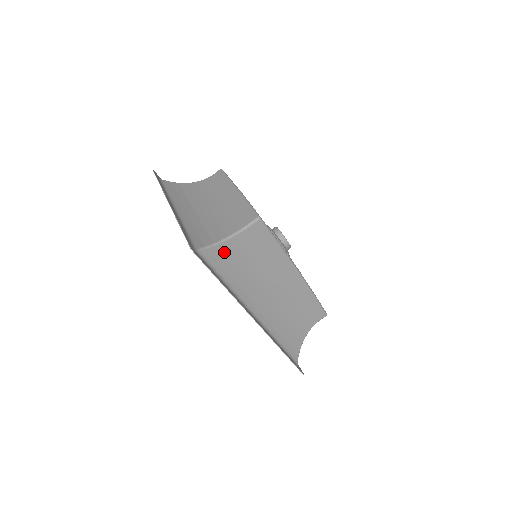
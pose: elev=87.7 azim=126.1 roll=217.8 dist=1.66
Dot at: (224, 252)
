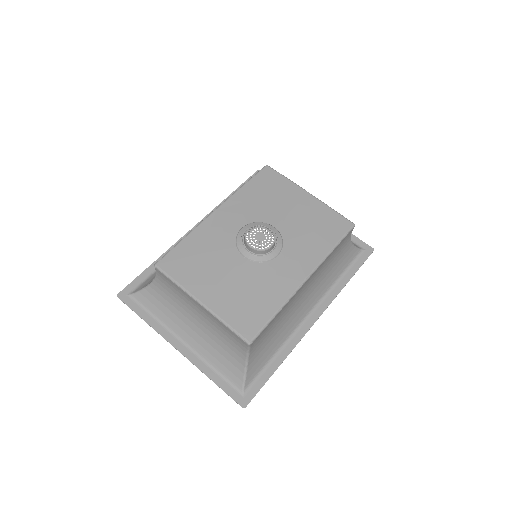
Dot at: (254, 362)
